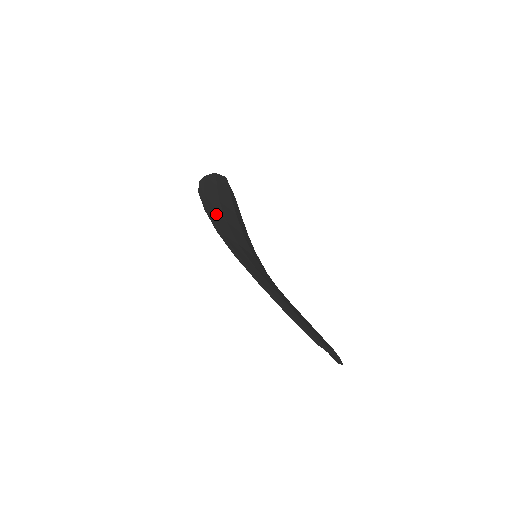
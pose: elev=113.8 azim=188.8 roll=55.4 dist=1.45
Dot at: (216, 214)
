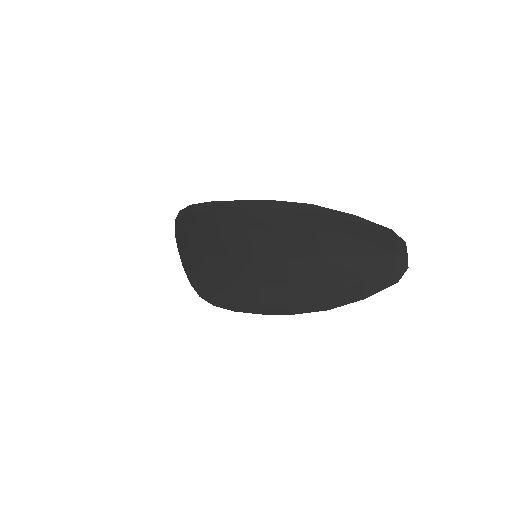
Dot at: (214, 216)
